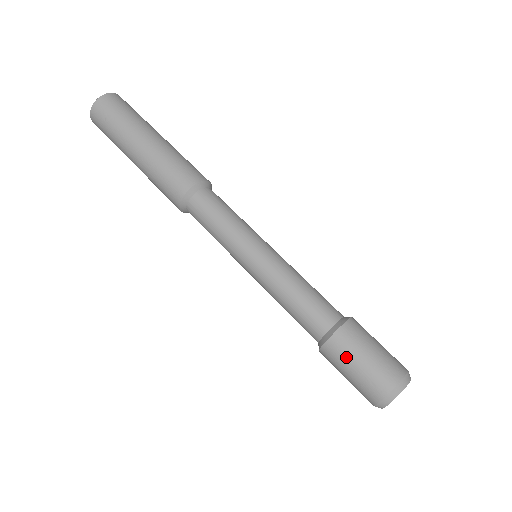
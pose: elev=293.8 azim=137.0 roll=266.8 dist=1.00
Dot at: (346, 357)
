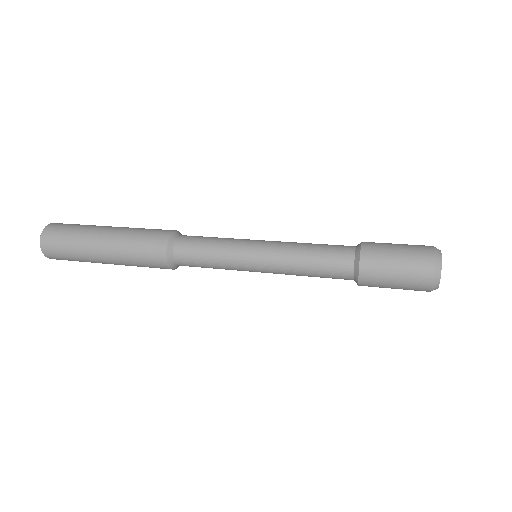
Dot at: (382, 274)
